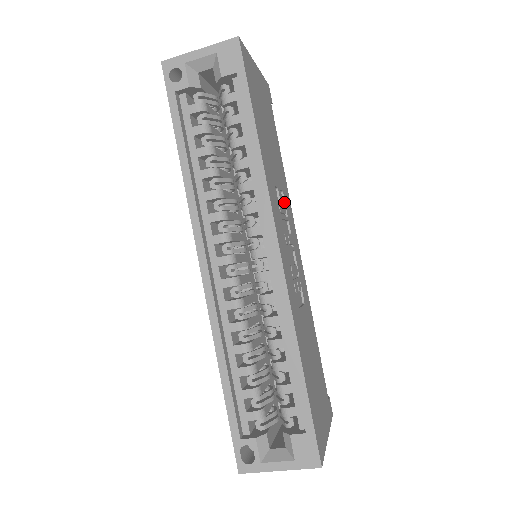
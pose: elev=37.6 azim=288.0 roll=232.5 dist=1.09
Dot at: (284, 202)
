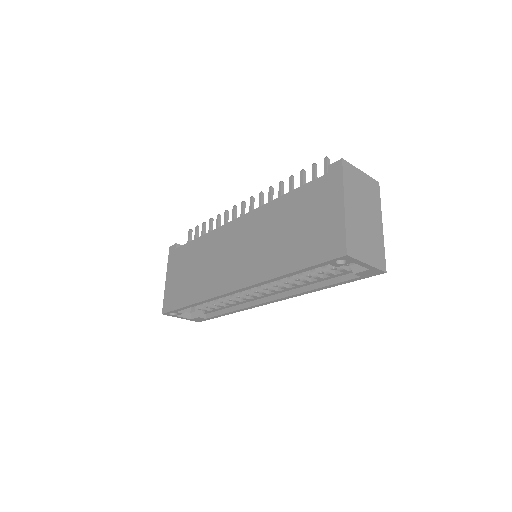
Dot at: occluded
